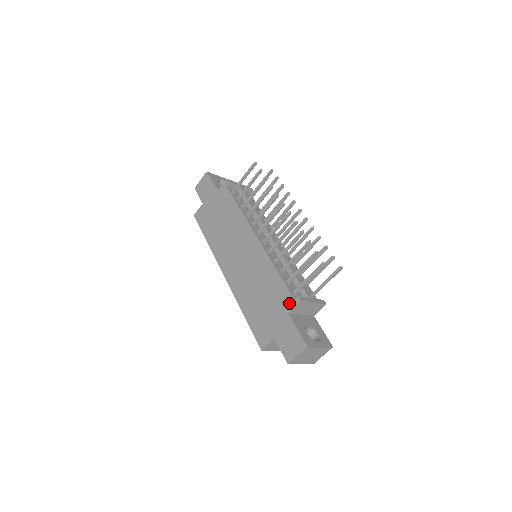
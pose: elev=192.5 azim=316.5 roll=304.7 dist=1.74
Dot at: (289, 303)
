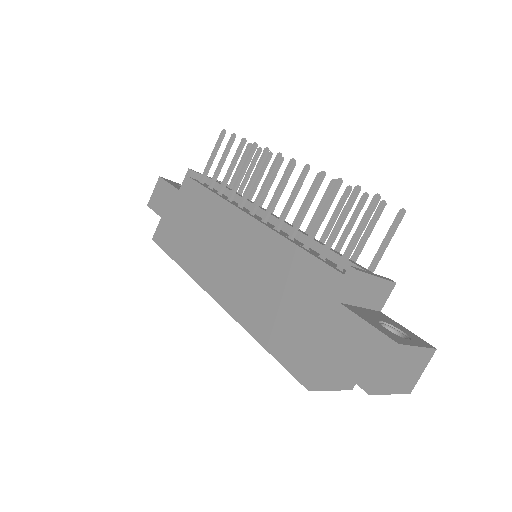
Dot at: (336, 285)
